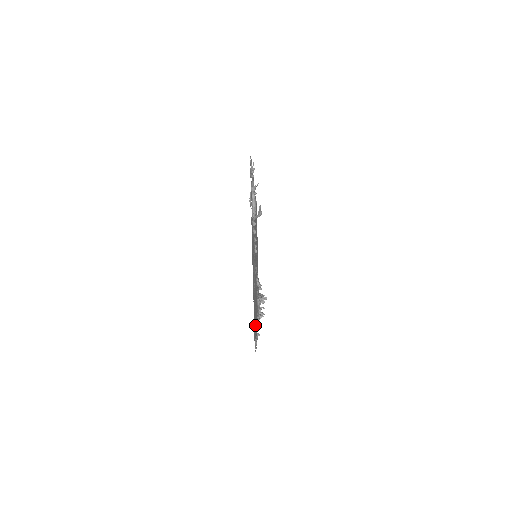
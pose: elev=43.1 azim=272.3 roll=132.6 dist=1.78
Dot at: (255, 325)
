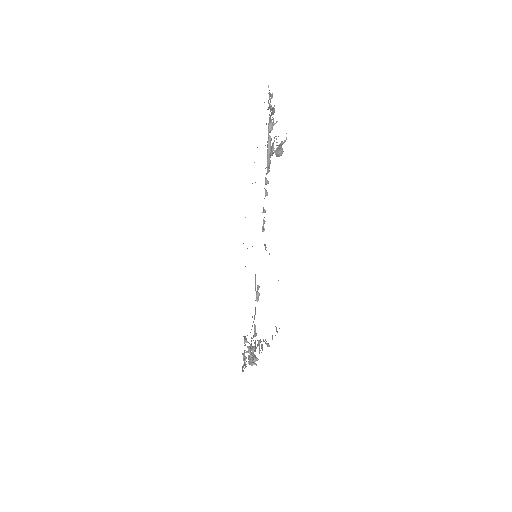
Dot at: occluded
